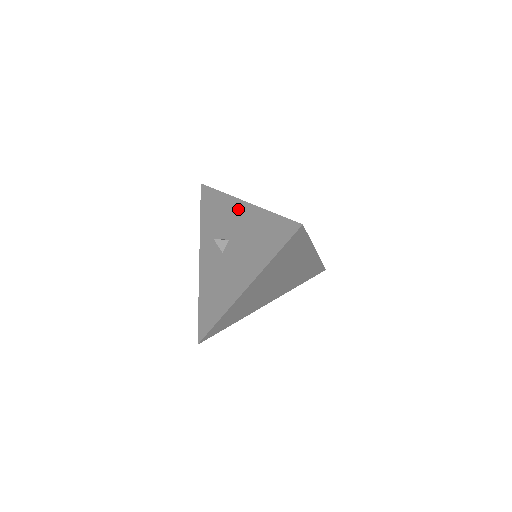
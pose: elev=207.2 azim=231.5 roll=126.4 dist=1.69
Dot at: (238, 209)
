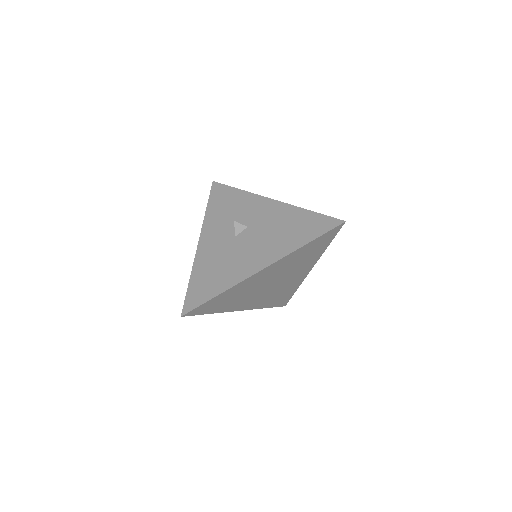
Dot at: (264, 204)
